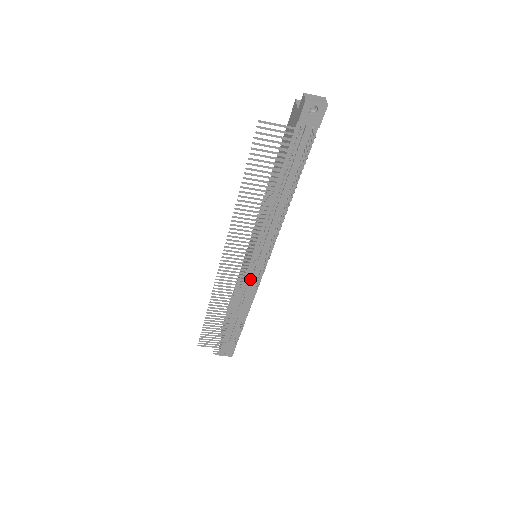
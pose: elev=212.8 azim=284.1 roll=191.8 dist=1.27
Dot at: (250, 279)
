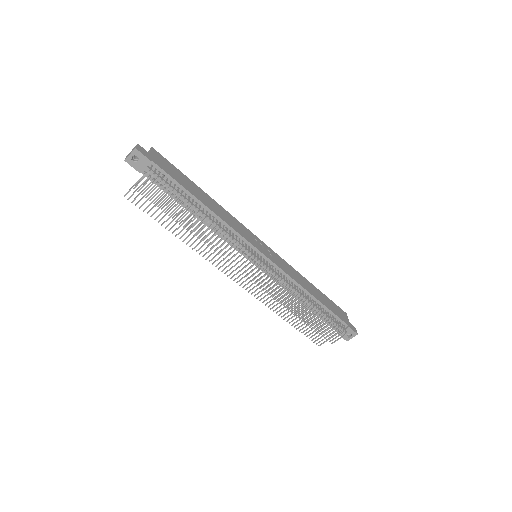
Dot at: (273, 274)
